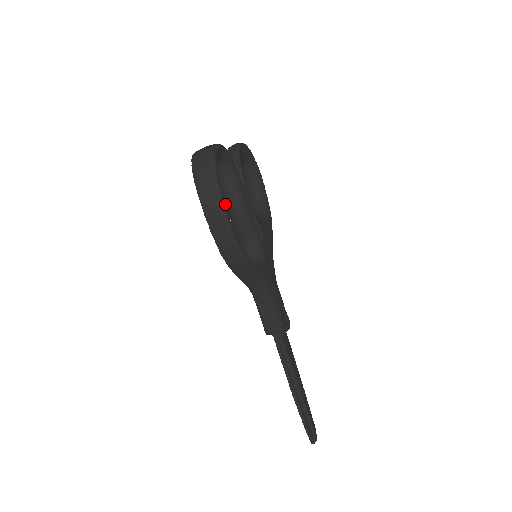
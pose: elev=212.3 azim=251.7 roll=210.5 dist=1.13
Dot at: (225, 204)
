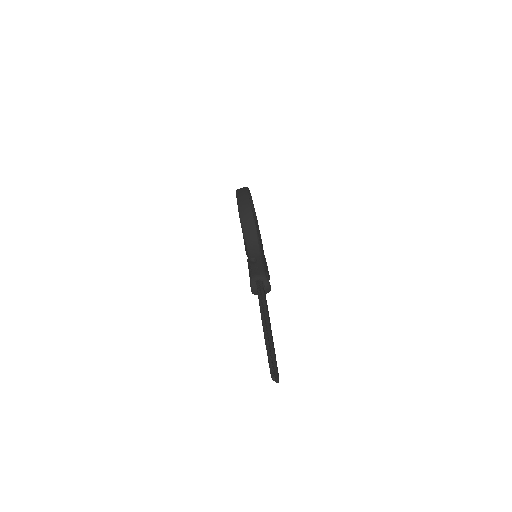
Dot at: occluded
